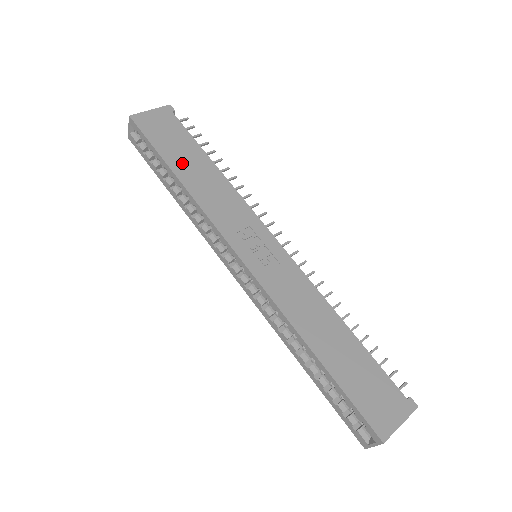
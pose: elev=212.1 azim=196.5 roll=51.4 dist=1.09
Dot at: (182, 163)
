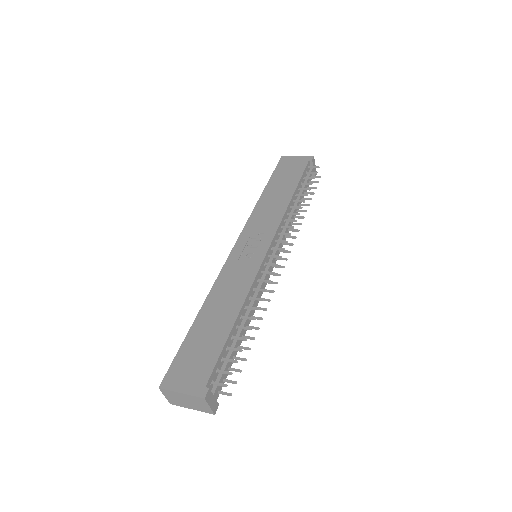
Dot at: (275, 187)
